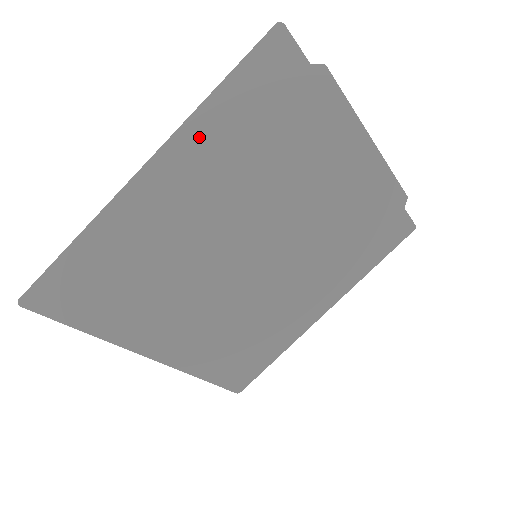
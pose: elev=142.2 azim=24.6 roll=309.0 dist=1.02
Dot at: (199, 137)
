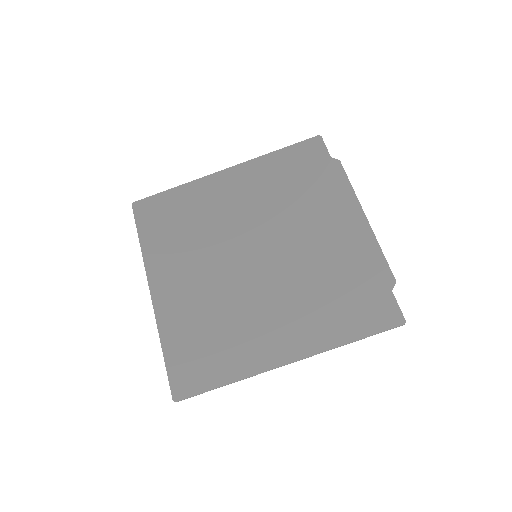
Dot at: (259, 167)
